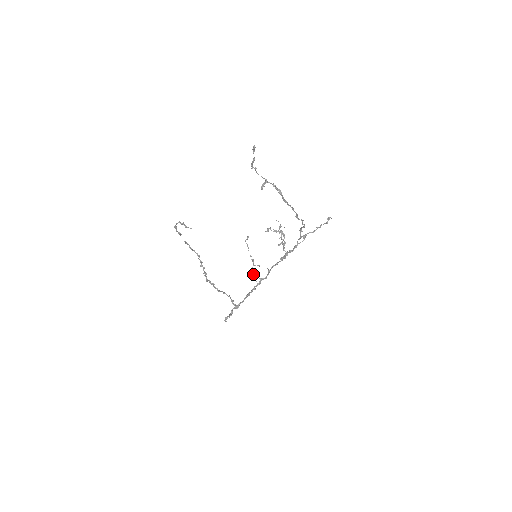
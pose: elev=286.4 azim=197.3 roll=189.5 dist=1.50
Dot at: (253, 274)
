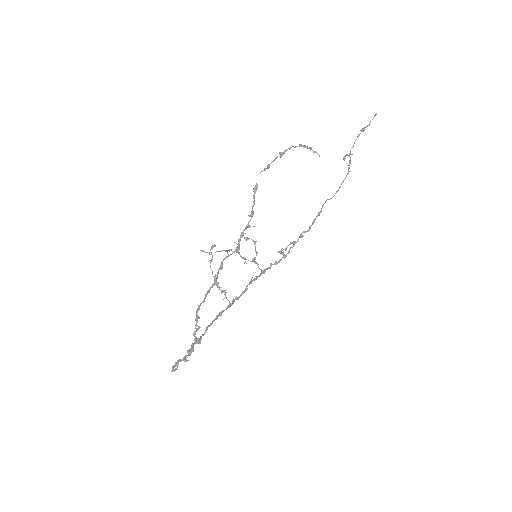
Dot at: occluded
